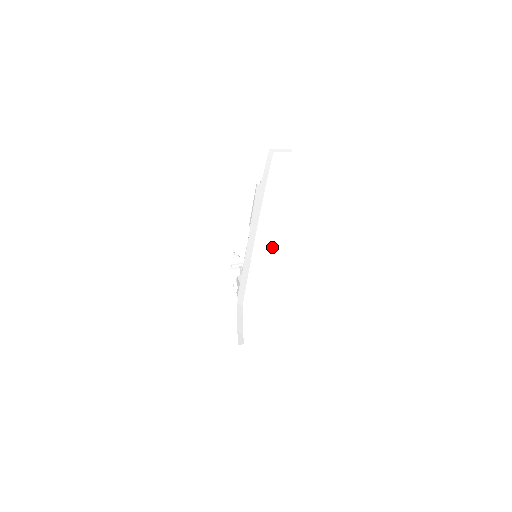
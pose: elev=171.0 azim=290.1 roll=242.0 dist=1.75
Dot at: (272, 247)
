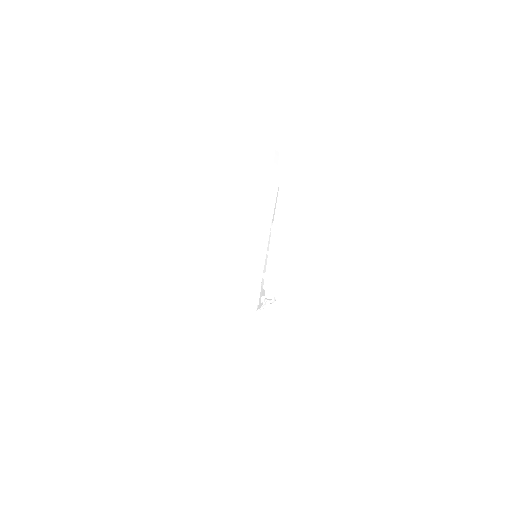
Dot at: (261, 235)
